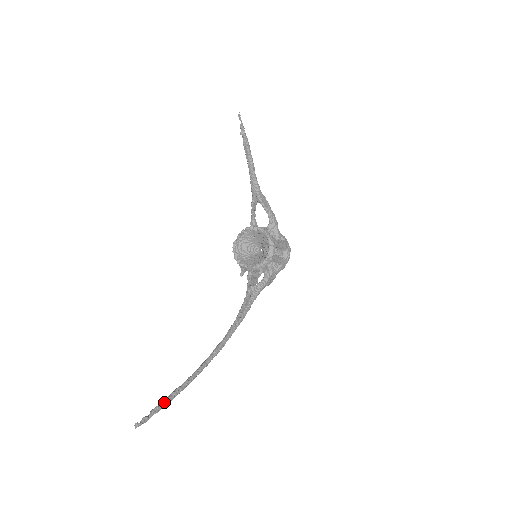
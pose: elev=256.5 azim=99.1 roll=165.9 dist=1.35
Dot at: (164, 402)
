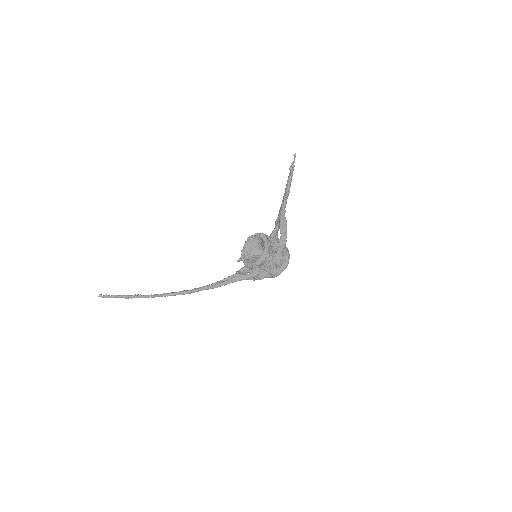
Dot at: (124, 296)
